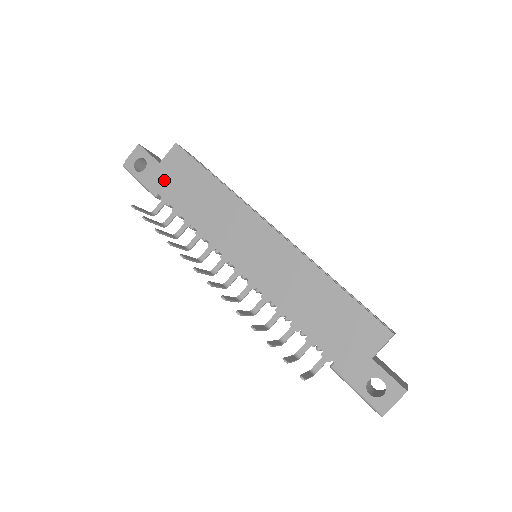
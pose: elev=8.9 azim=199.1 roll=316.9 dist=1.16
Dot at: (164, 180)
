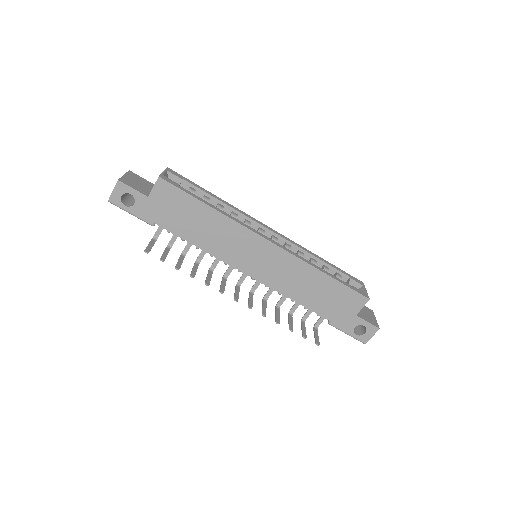
Dot at: (158, 212)
